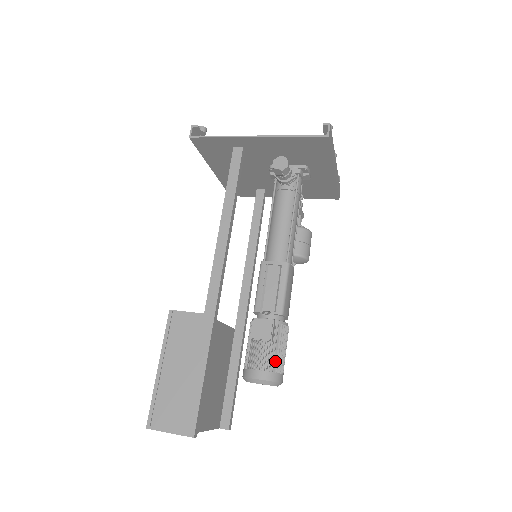
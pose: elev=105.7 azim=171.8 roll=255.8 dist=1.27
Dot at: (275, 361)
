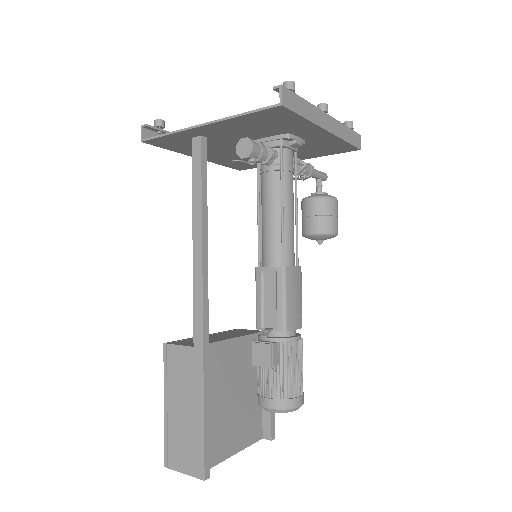
Dot at: (285, 386)
